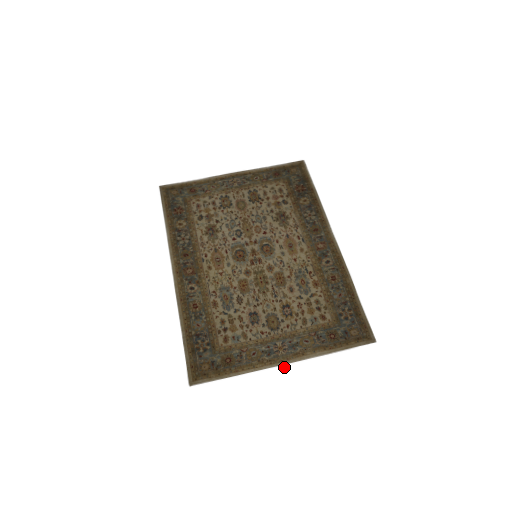
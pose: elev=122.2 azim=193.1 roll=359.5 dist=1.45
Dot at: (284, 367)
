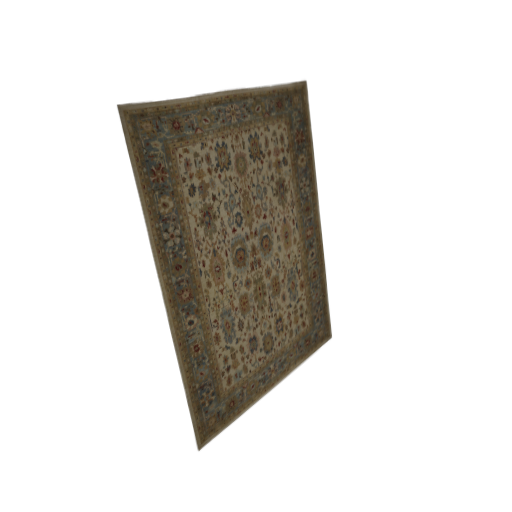
Dot at: (275, 390)
